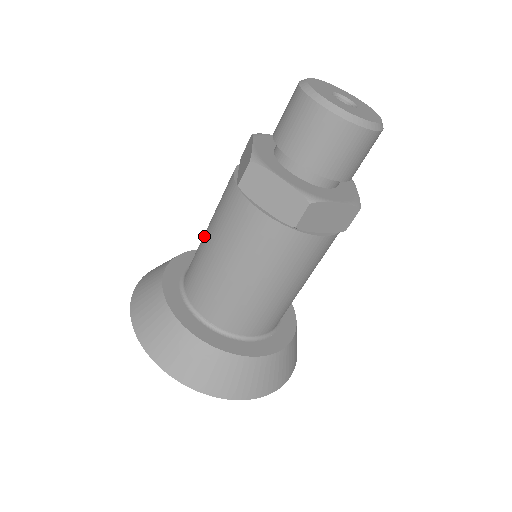
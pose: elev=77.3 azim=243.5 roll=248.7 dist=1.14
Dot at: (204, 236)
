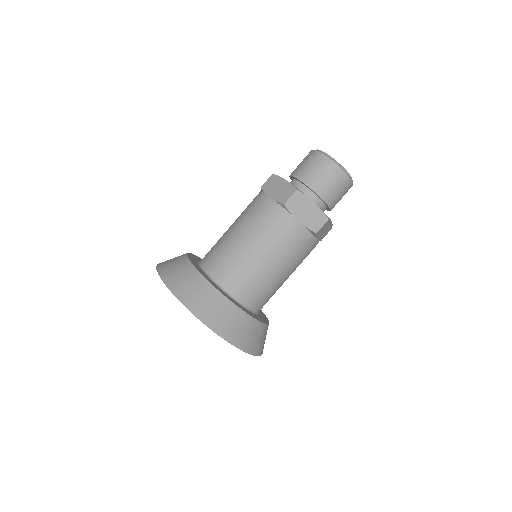
Dot at: (235, 237)
